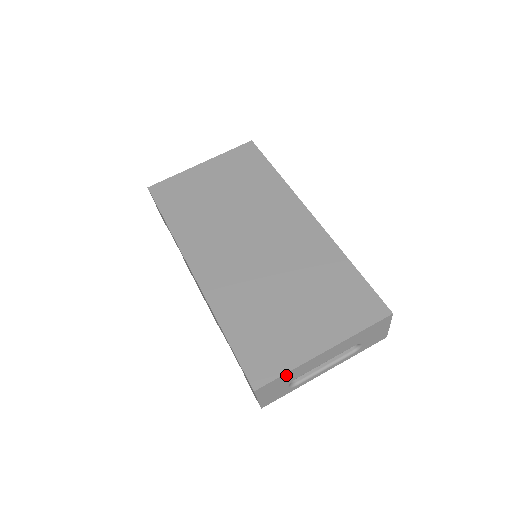
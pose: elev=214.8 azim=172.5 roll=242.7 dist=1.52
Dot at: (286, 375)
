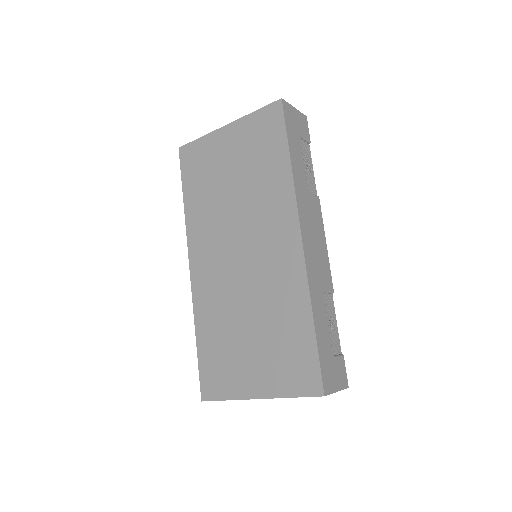
Dot at: (227, 399)
